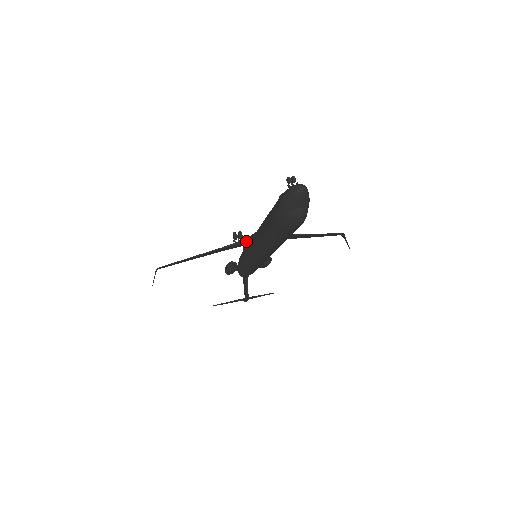
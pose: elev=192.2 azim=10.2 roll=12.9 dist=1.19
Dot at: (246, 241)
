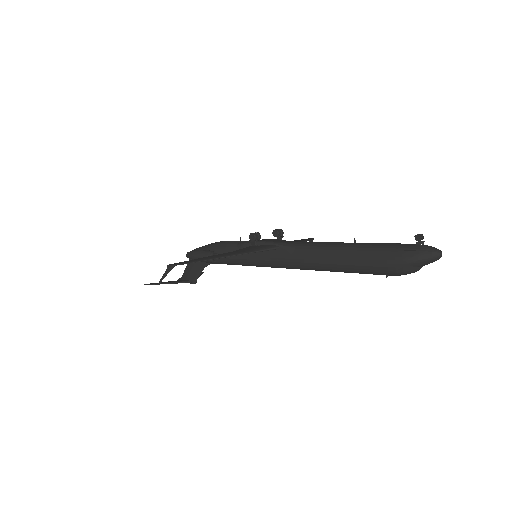
Dot at: (275, 249)
